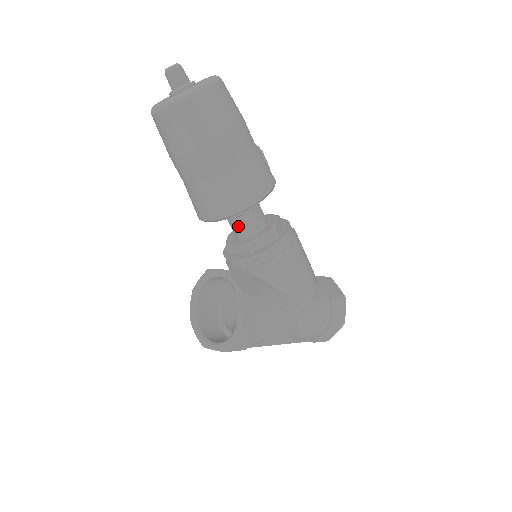
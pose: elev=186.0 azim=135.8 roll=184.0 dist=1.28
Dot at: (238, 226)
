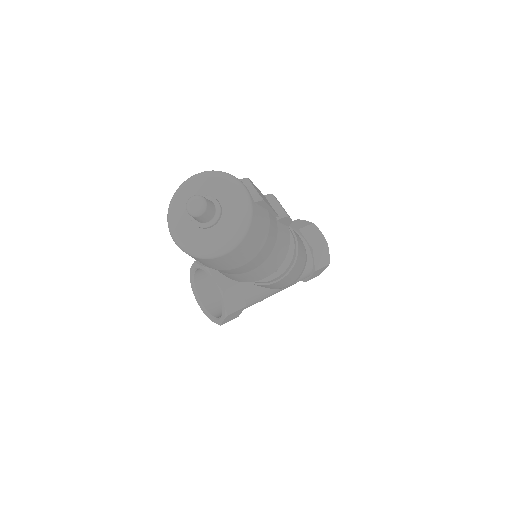
Dot at: occluded
